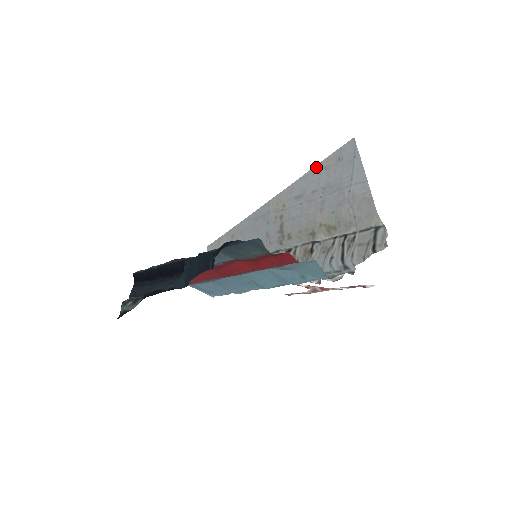
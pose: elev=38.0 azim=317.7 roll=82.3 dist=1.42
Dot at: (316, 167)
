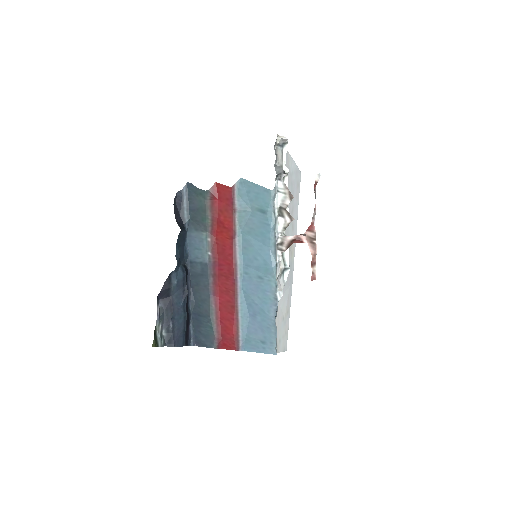
Dot at: (297, 208)
